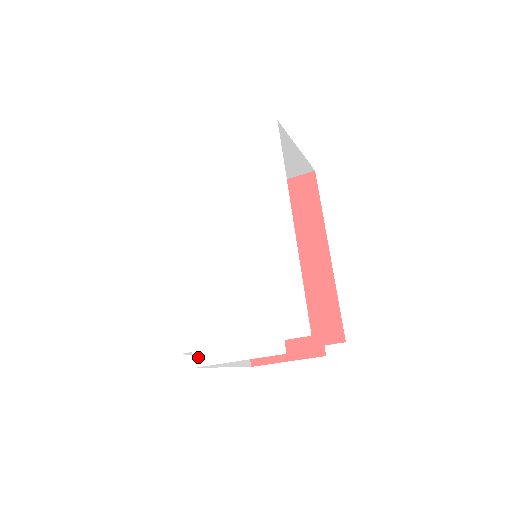
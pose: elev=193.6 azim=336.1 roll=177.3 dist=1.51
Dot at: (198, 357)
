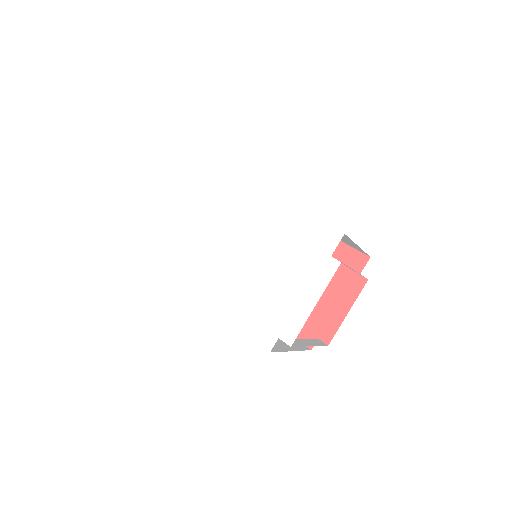
Dot at: (286, 336)
